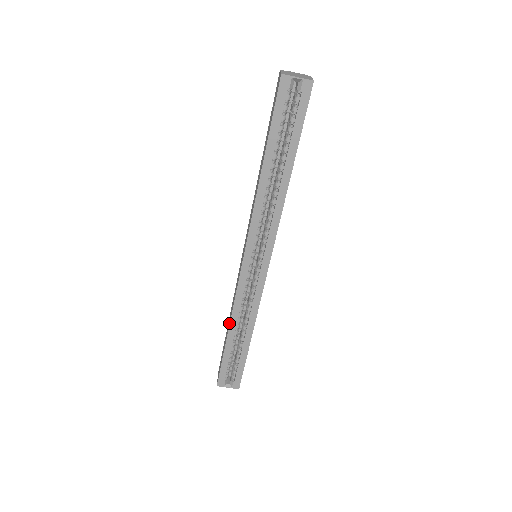
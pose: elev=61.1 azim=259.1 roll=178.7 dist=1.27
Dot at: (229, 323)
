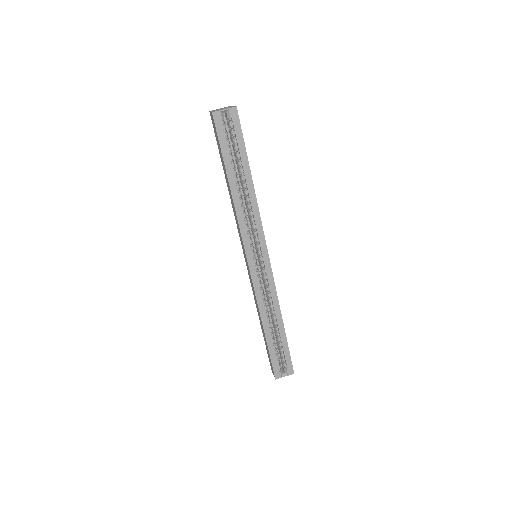
Dot at: (261, 320)
